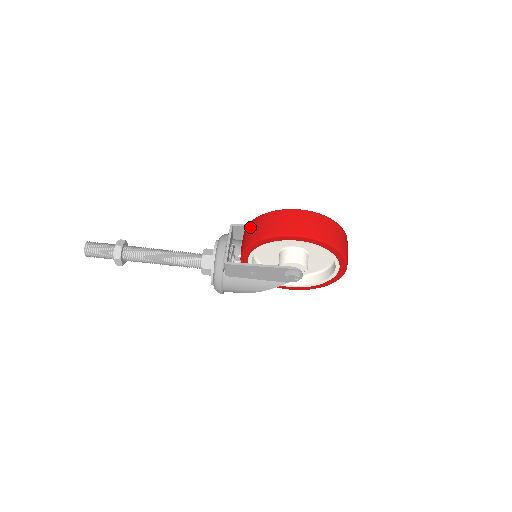
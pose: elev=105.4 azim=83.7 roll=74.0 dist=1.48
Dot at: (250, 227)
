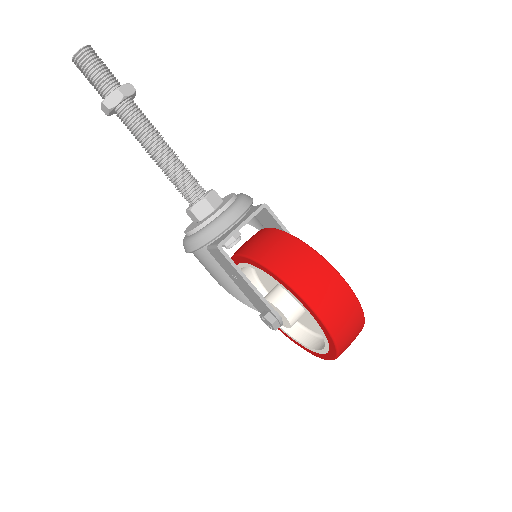
Dot at: (281, 241)
